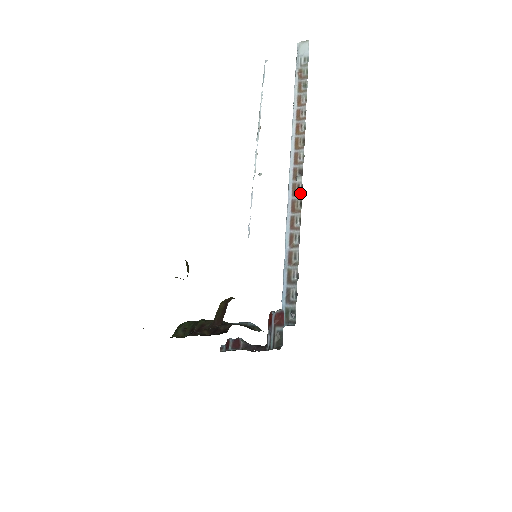
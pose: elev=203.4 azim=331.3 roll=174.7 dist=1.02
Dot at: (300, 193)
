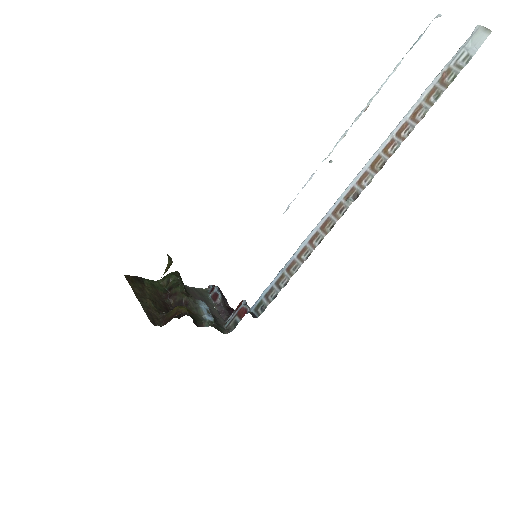
Dot at: (339, 216)
